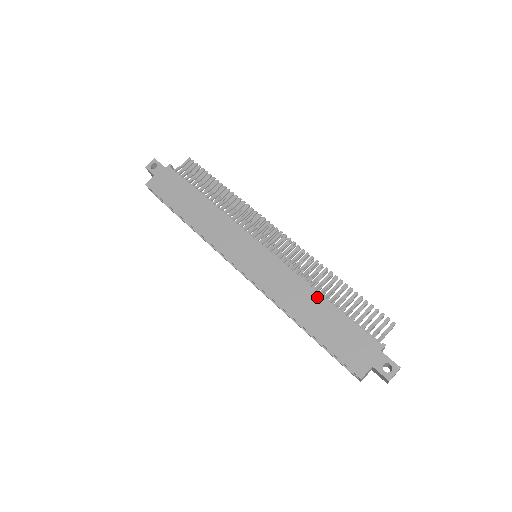
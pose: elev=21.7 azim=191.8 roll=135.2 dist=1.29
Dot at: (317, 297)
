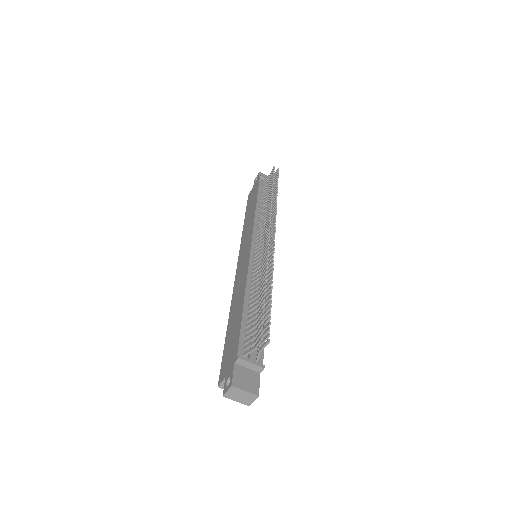
Dot at: (242, 298)
